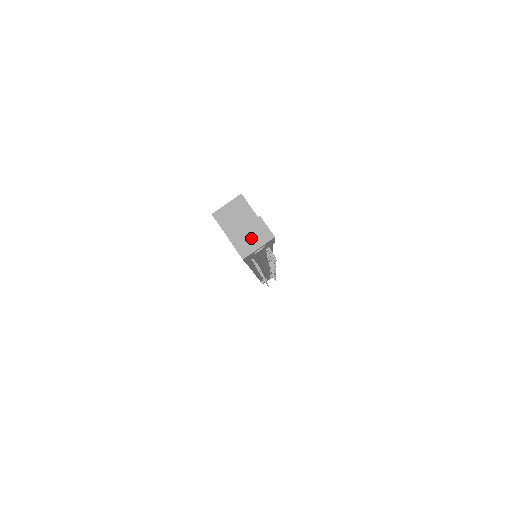
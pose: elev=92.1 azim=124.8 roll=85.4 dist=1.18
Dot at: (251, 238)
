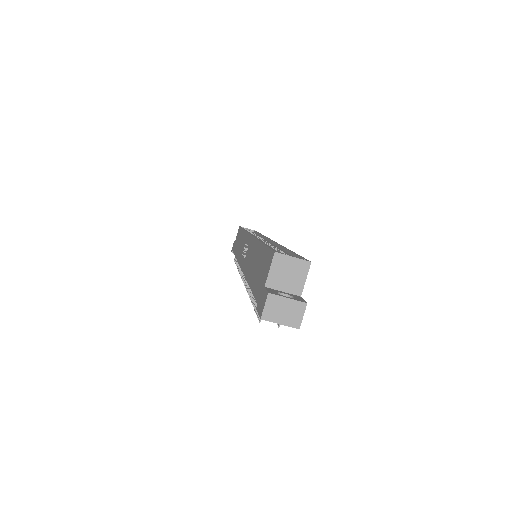
Dot at: (284, 311)
